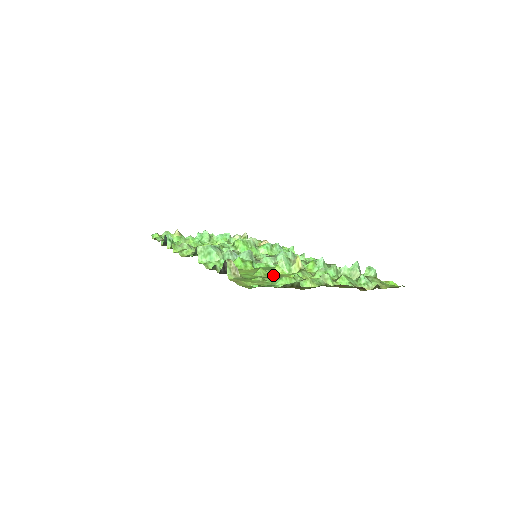
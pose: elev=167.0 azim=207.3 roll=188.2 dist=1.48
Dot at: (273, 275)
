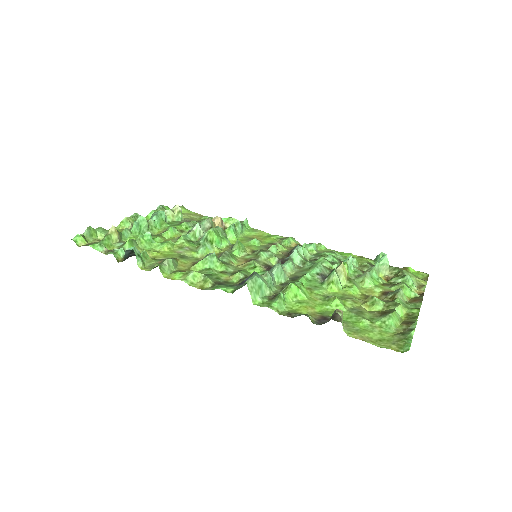
Dot at: (348, 302)
